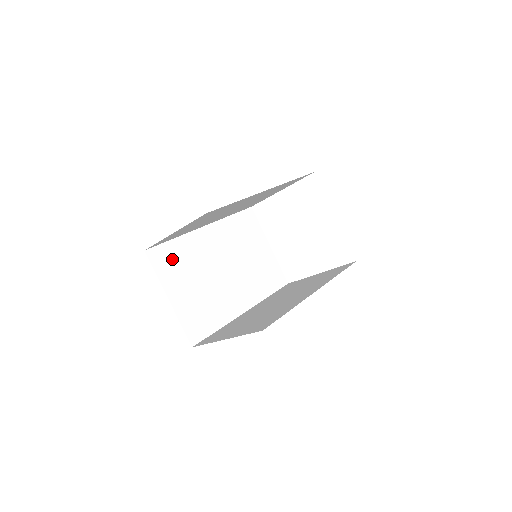
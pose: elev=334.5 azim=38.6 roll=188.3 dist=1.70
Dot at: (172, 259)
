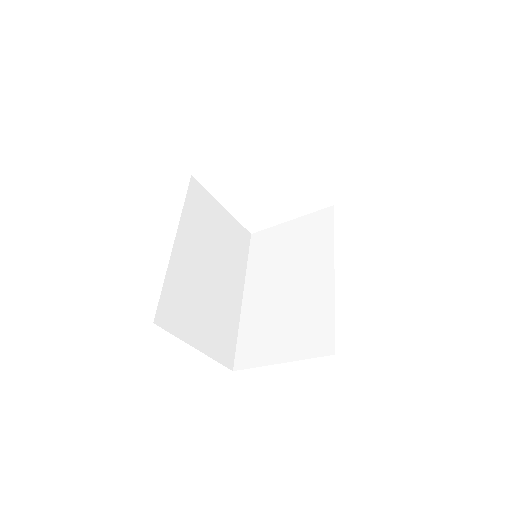
Dot at: (175, 306)
